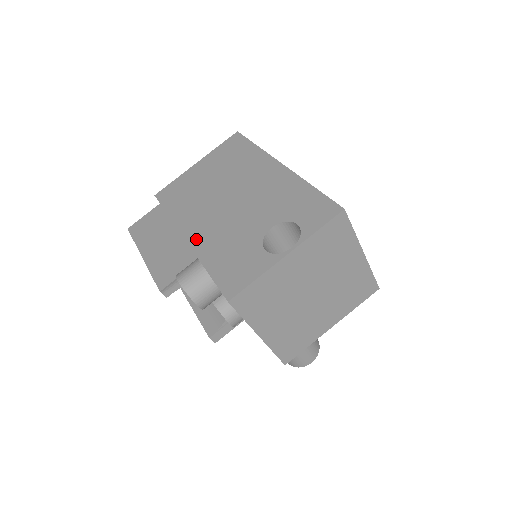
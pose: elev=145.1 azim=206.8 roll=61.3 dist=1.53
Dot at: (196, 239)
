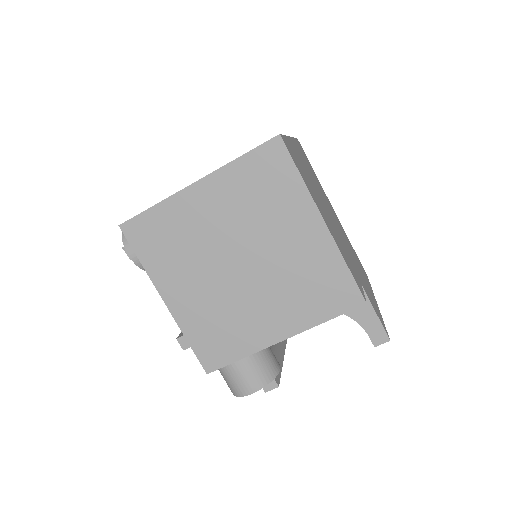
Dot at: occluded
